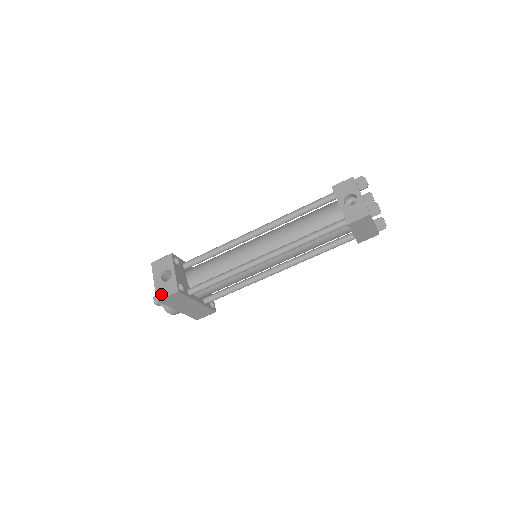
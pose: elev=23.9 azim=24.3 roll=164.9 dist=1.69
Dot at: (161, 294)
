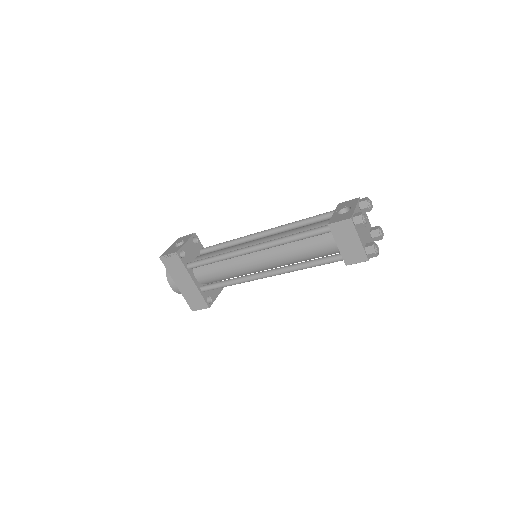
Dot at: (166, 253)
